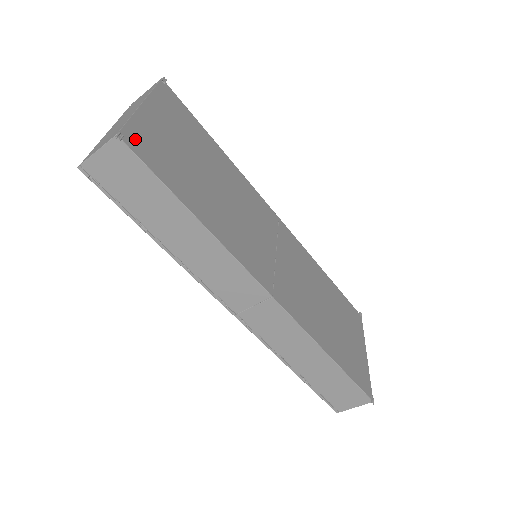
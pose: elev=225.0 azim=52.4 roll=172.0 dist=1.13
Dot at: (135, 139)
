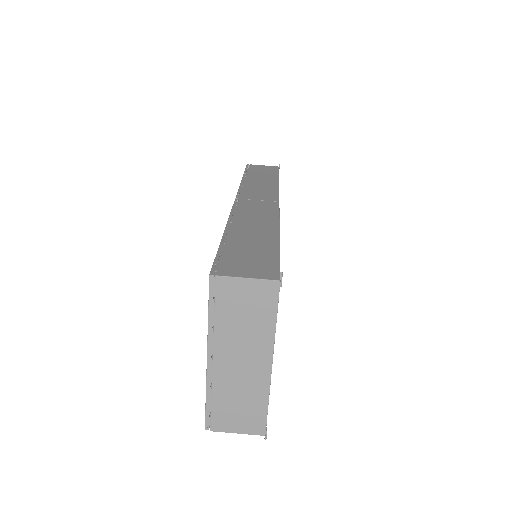
Dot at: occluded
